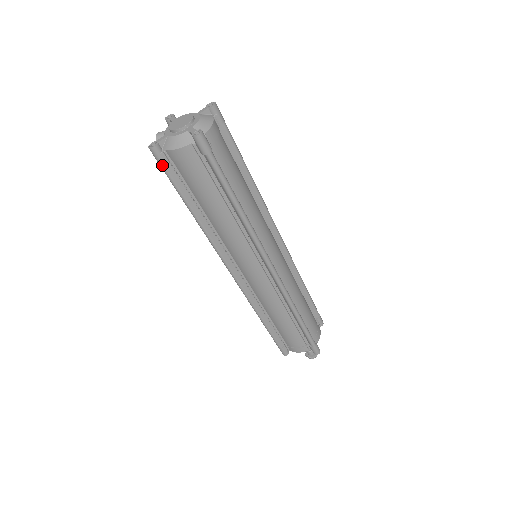
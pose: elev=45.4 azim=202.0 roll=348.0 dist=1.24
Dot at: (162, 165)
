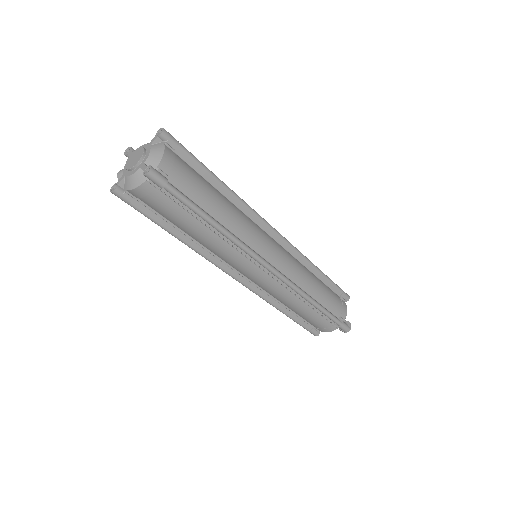
Dot at: (129, 204)
